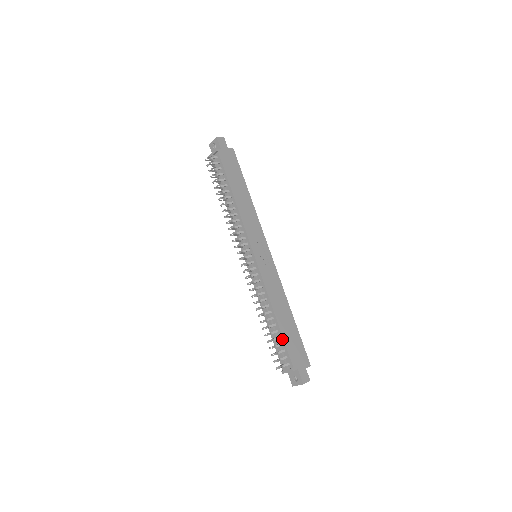
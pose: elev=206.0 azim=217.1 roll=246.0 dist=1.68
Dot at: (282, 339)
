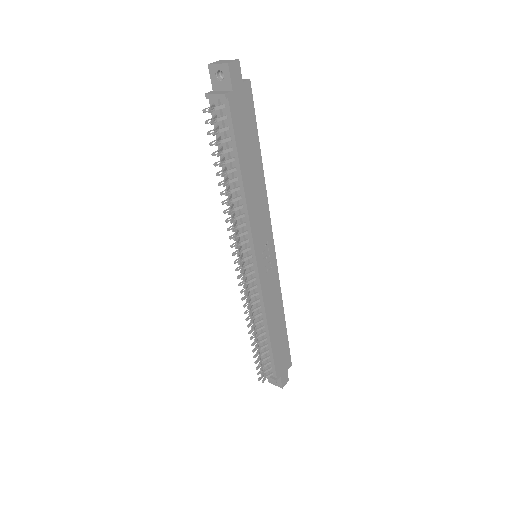
Dot at: (271, 353)
